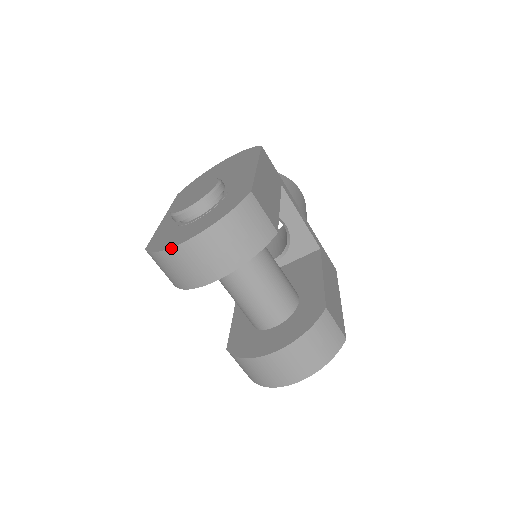
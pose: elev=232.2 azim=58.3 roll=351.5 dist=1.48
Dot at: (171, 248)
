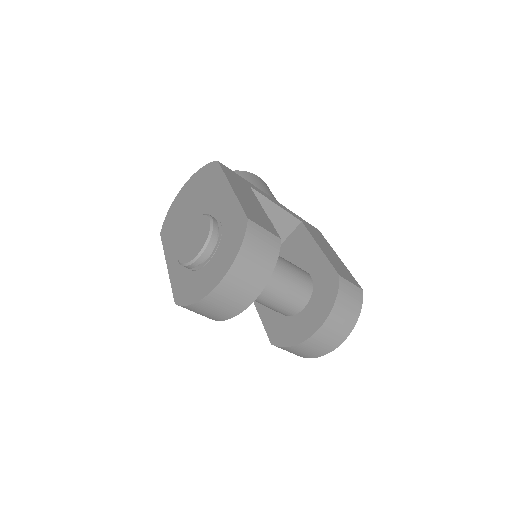
Dot at: (205, 297)
